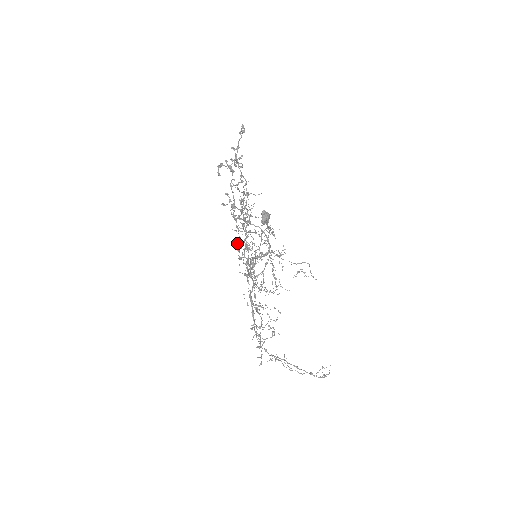
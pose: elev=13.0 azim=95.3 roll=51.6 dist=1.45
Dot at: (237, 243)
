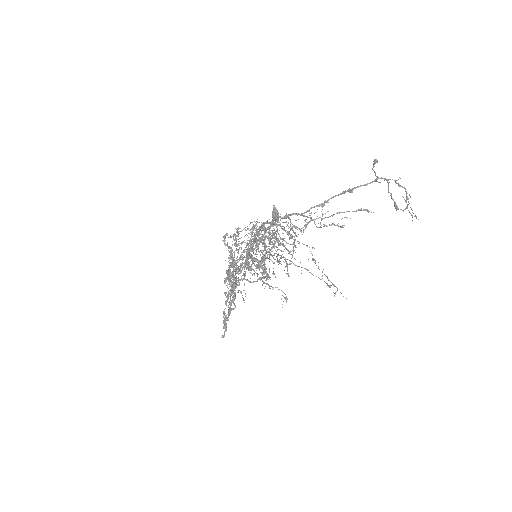
Dot at: occluded
